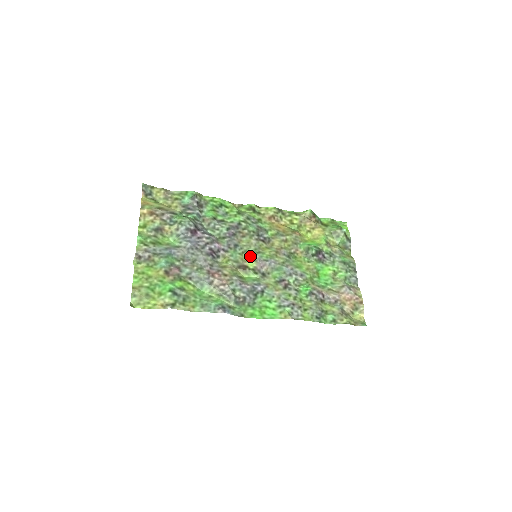
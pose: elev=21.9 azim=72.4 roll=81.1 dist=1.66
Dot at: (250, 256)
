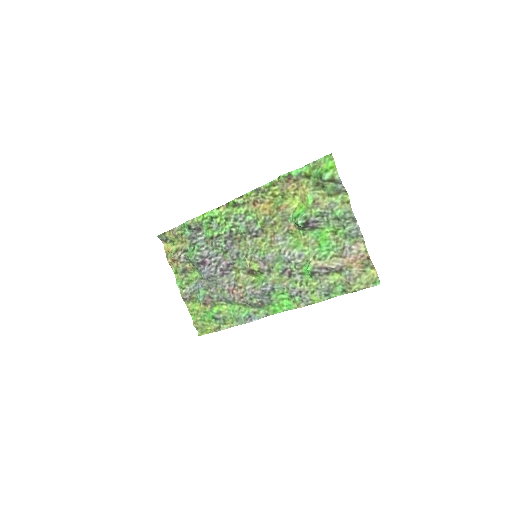
Dot at: (252, 259)
